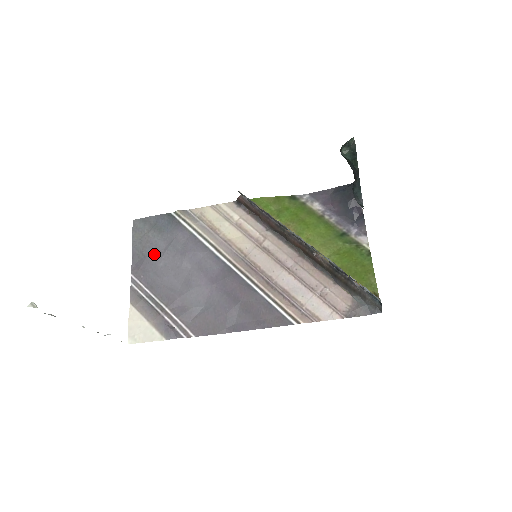
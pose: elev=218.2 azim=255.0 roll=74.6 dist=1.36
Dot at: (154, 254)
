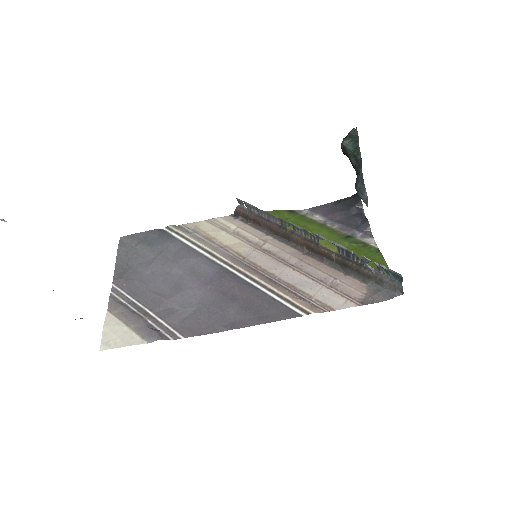
Dot at: (141, 264)
